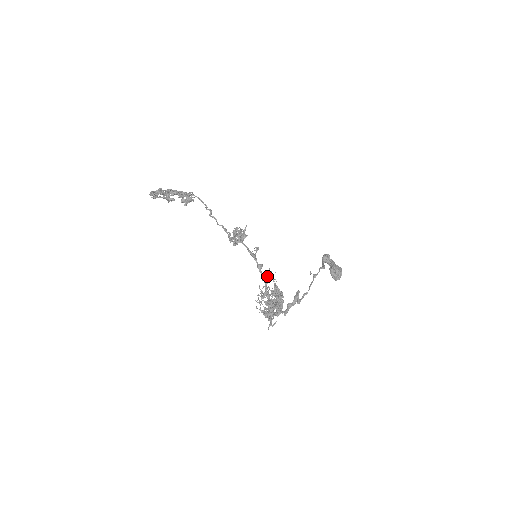
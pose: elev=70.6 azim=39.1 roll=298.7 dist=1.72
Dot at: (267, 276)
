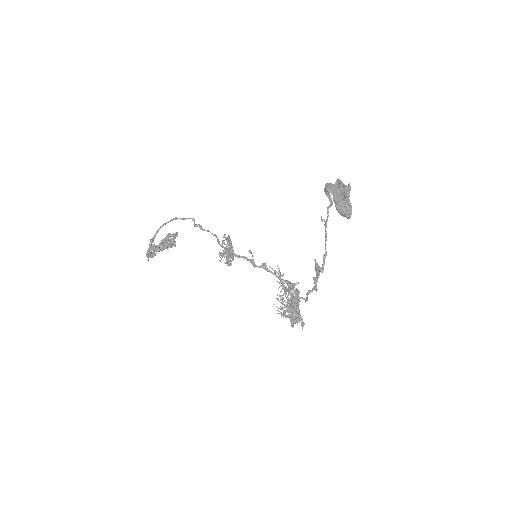
Dot at: (278, 268)
